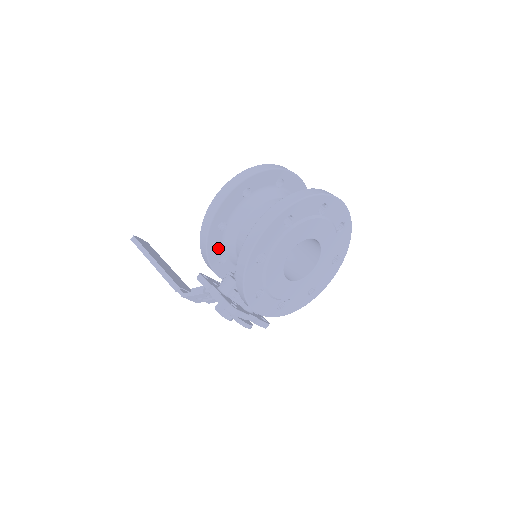
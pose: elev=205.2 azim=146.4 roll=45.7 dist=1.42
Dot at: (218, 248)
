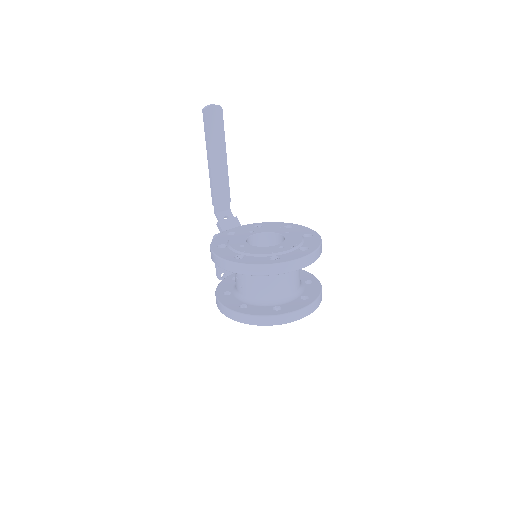
Dot at: occluded
